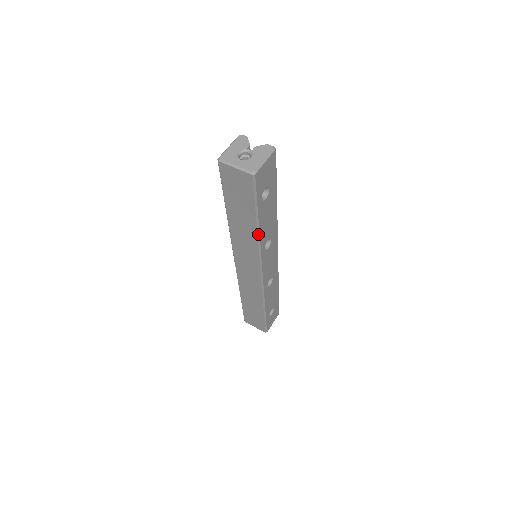
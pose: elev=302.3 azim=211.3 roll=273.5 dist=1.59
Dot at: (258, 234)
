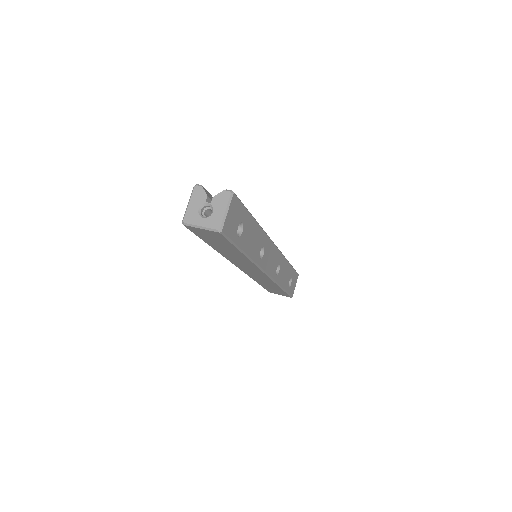
Dot at: (248, 257)
